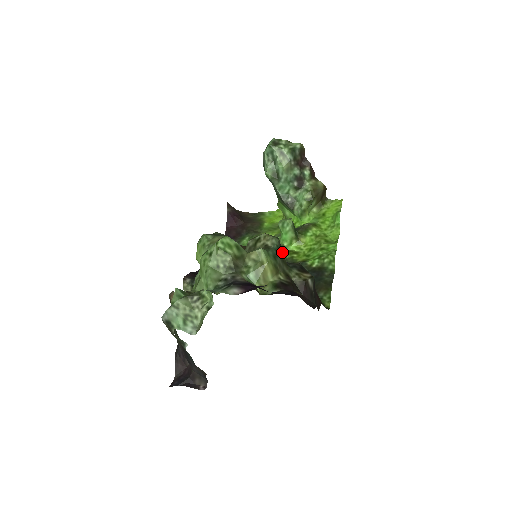
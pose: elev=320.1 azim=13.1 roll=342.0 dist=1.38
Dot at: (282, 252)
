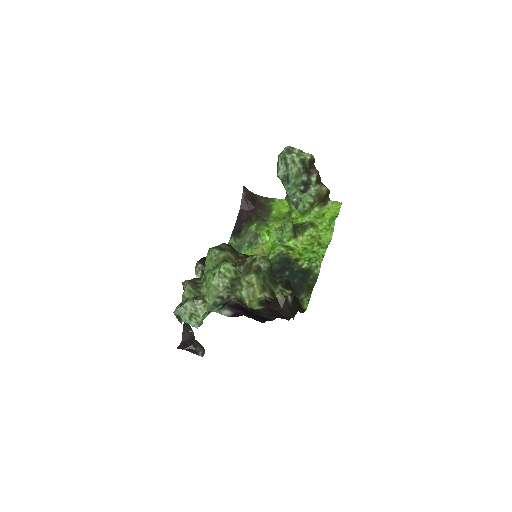
Dot at: (272, 272)
